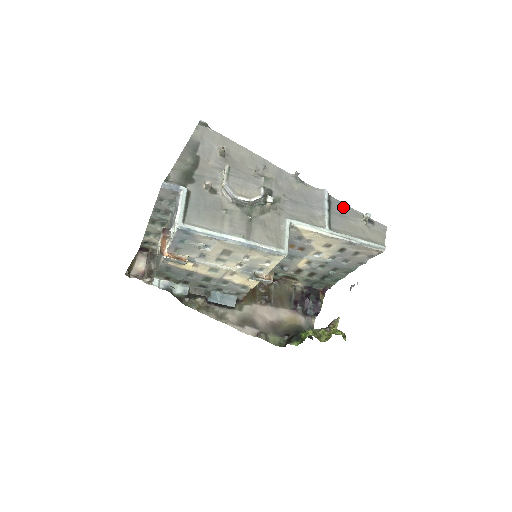
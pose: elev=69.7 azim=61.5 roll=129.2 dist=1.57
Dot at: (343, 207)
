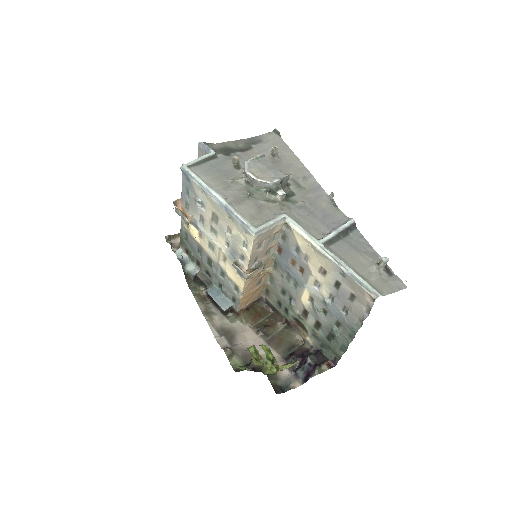
Dot at: (364, 244)
